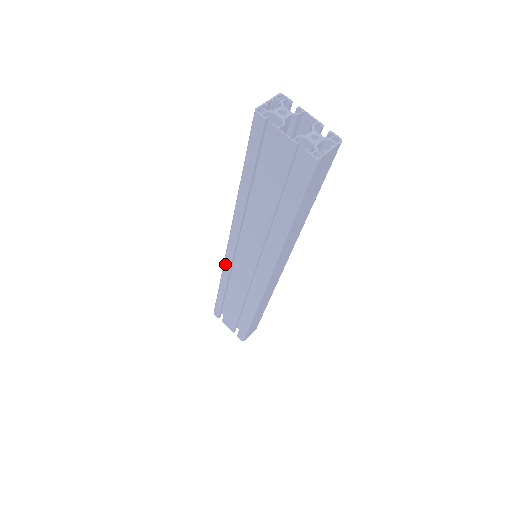
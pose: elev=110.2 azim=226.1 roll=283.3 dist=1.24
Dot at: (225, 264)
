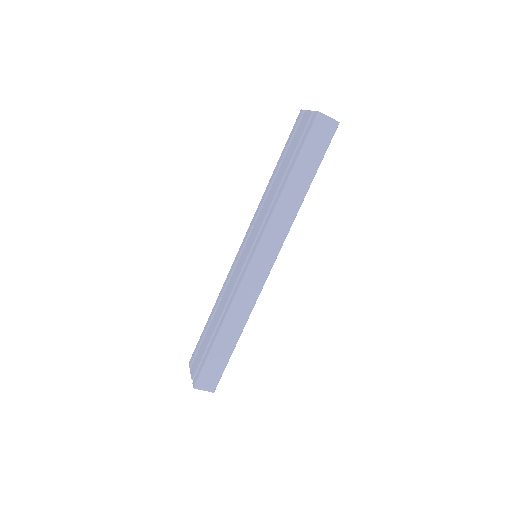
Dot at: (230, 270)
